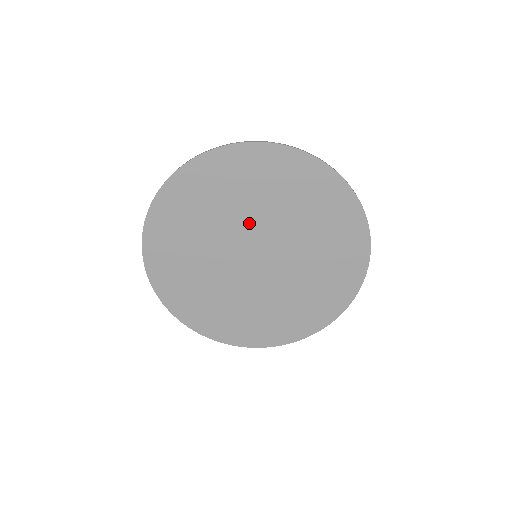
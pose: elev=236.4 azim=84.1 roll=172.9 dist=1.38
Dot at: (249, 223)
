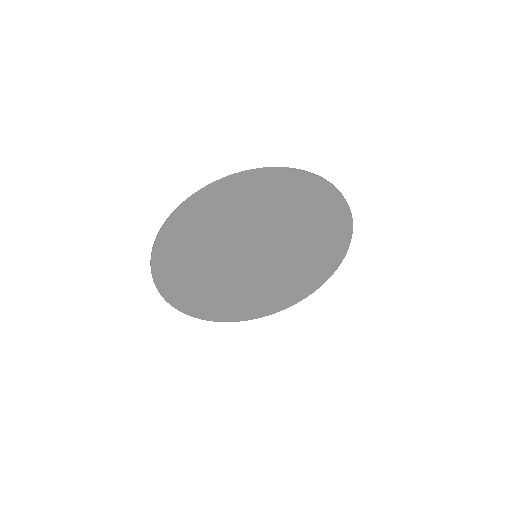
Dot at: (227, 250)
